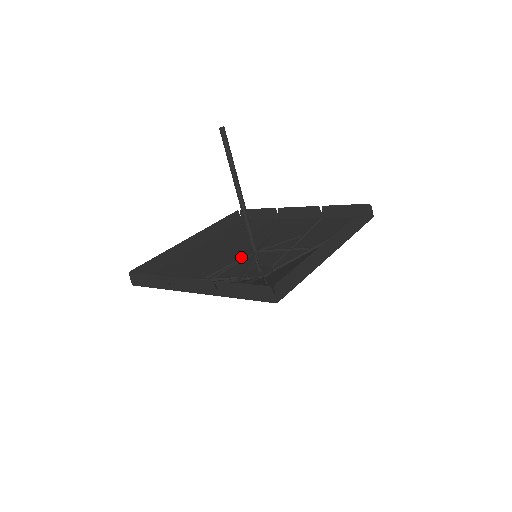
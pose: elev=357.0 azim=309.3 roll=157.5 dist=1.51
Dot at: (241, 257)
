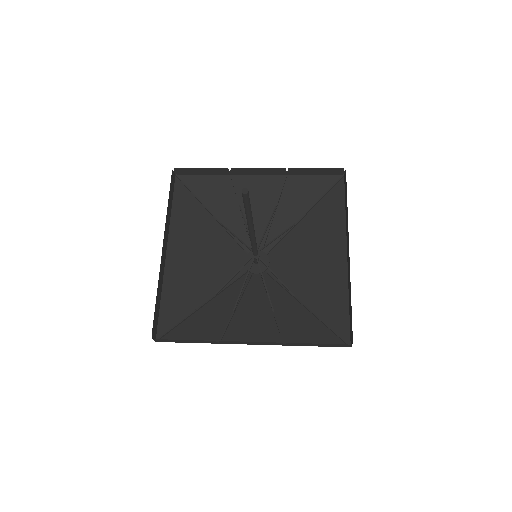
Dot at: (244, 264)
